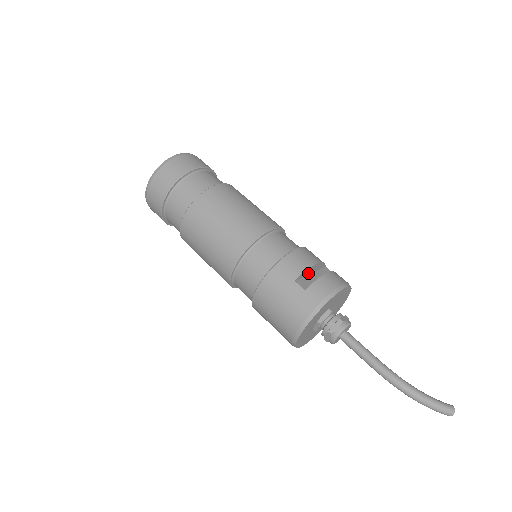
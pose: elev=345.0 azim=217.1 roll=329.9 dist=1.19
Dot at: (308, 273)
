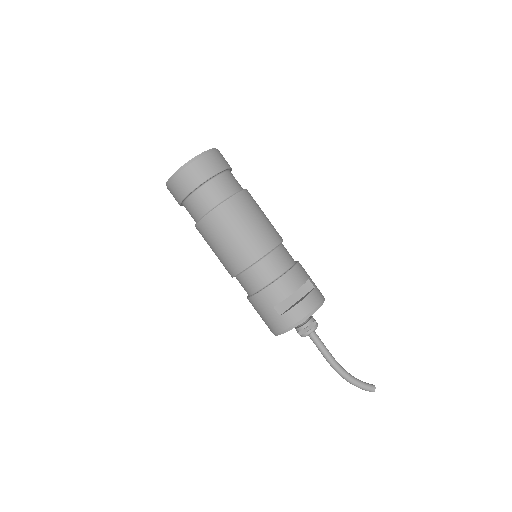
Dot at: occluded
